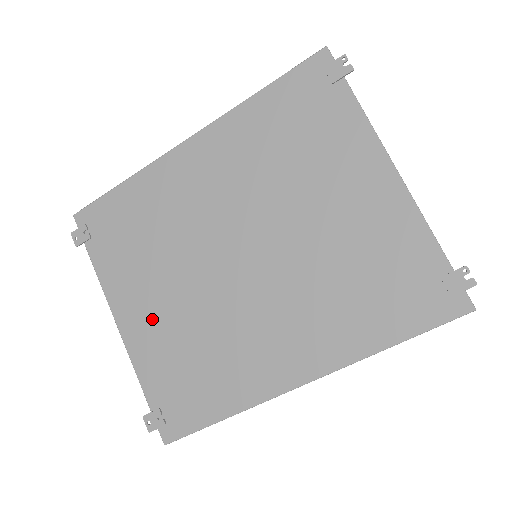
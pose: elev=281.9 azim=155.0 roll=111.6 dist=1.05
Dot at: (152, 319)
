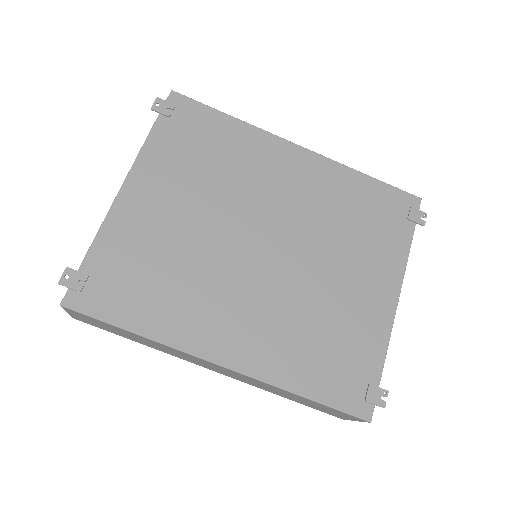
Dot at: (155, 213)
